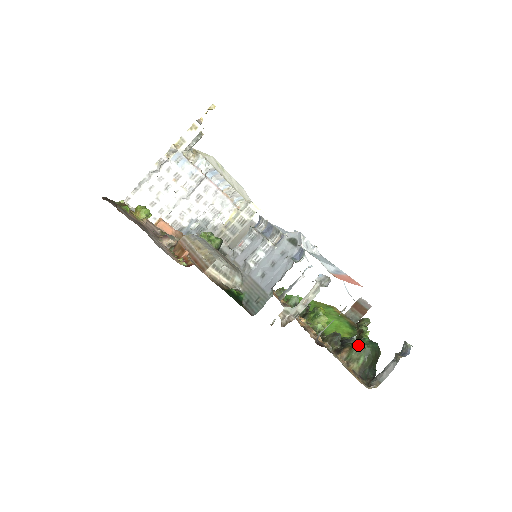
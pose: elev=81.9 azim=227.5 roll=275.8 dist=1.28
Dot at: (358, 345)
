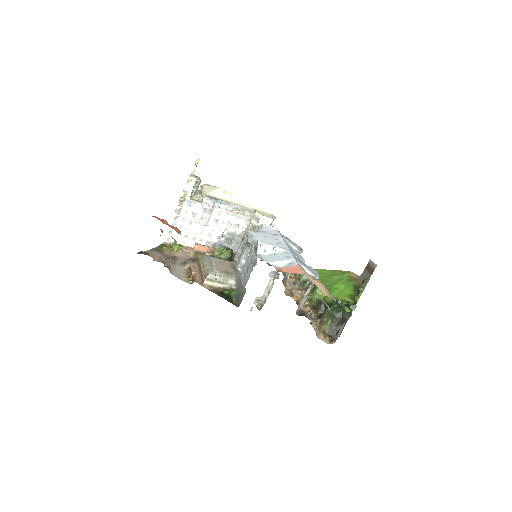
Dot at: (327, 311)
